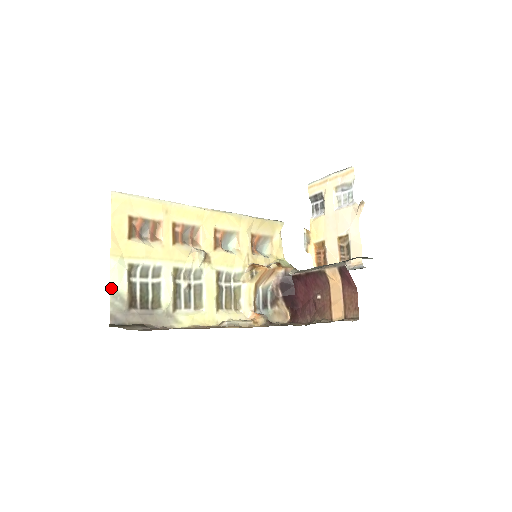
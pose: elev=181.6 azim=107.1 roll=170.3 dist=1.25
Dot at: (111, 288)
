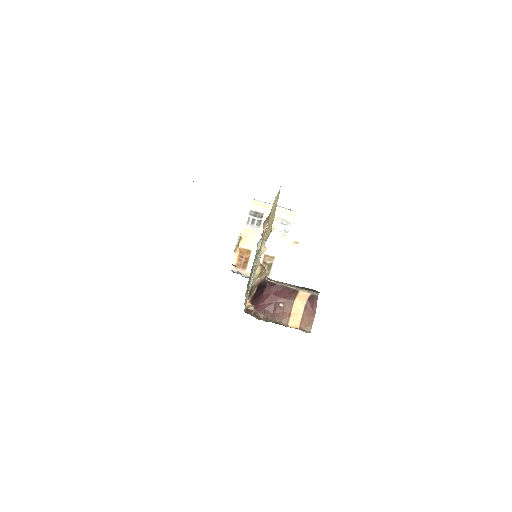
Dot at: occluded
